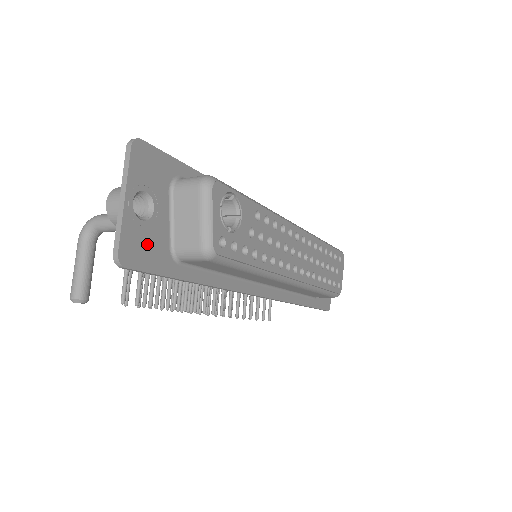
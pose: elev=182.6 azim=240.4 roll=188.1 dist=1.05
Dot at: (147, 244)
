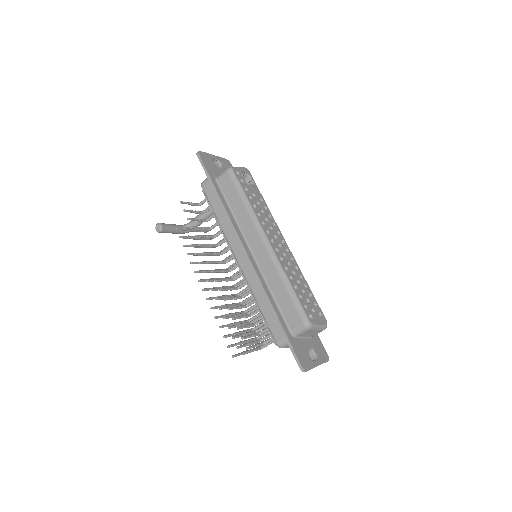
Dot at: (210, 164)
